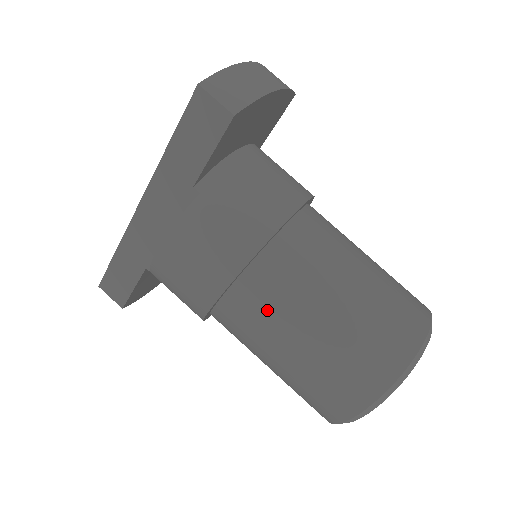
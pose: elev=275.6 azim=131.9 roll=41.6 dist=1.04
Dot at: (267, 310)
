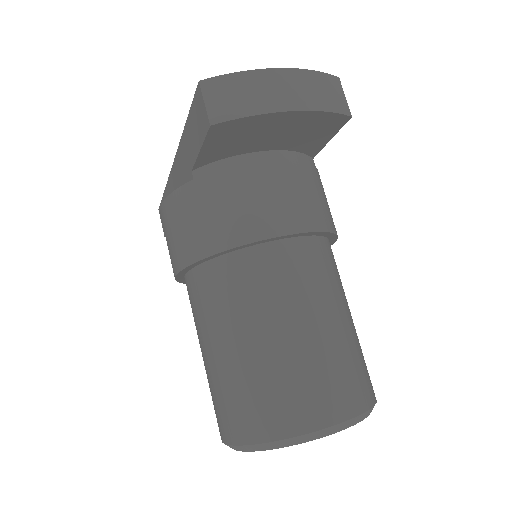
Dot at: (201, 309)
